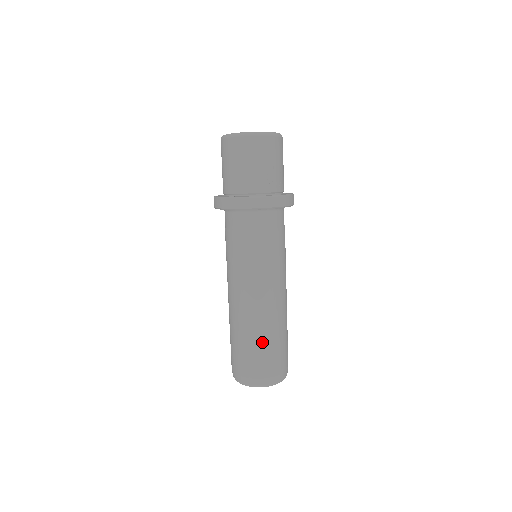
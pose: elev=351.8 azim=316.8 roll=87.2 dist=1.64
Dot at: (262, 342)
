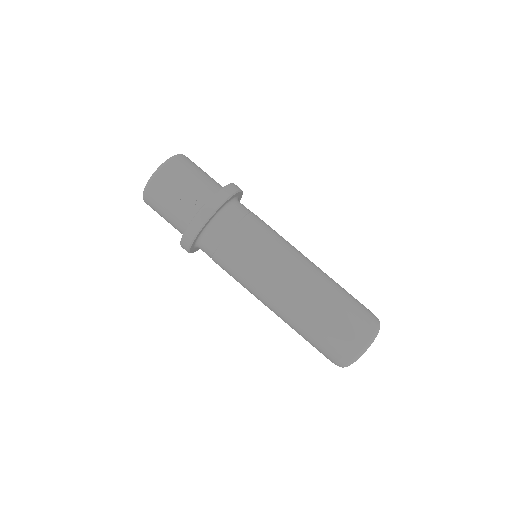
Dot at: (309, 329)
